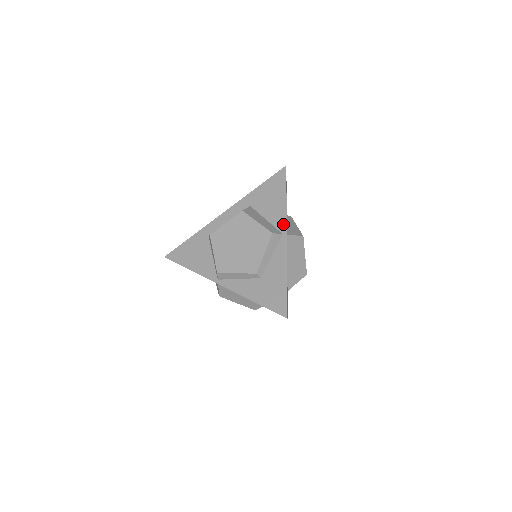
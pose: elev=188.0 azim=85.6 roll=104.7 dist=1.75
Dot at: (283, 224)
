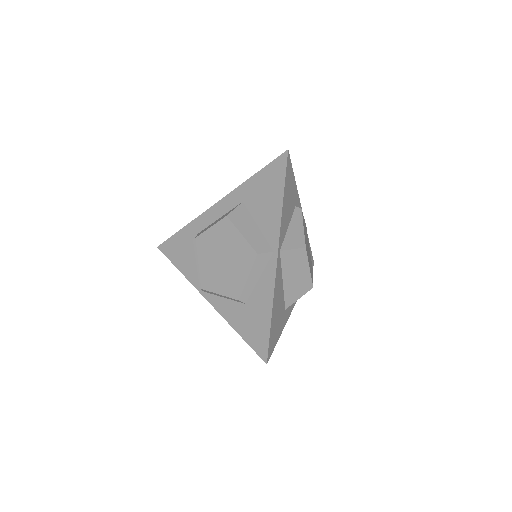
Dot at: (275, 238)
